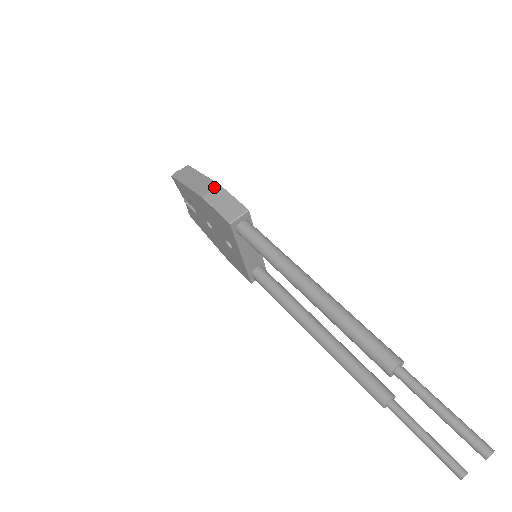
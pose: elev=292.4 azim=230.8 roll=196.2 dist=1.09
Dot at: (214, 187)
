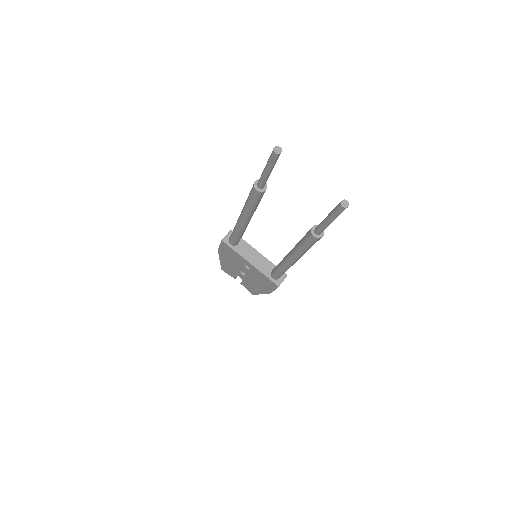
Dot at: occluded
